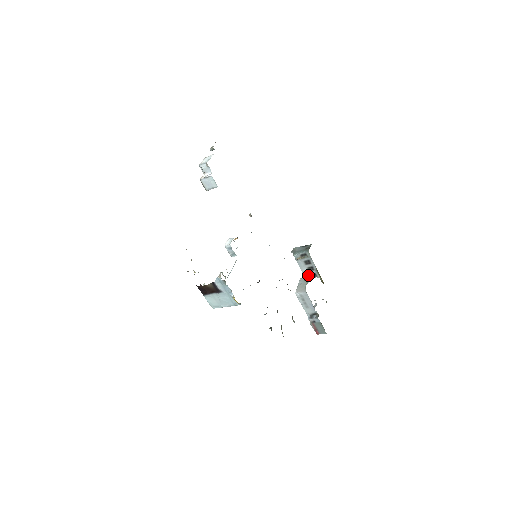
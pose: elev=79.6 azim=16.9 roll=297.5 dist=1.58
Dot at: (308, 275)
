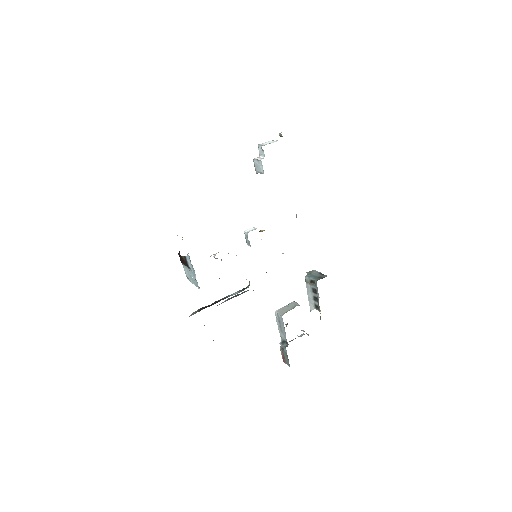
Dot at: (313, 303)
